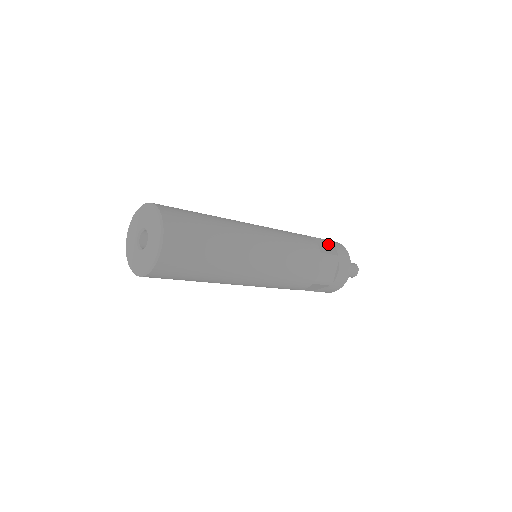
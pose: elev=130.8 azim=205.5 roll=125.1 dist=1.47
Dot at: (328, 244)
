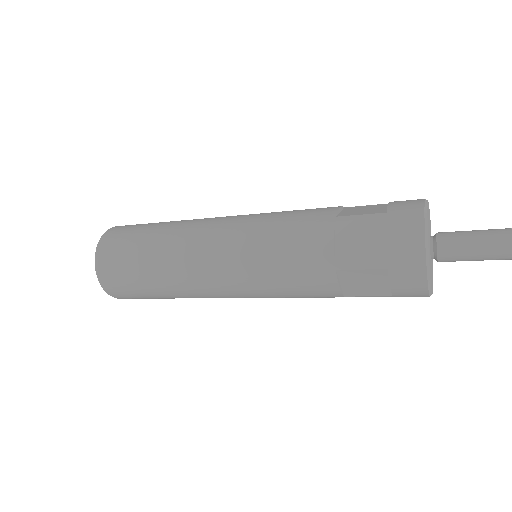
Dot at: (382, 231)
